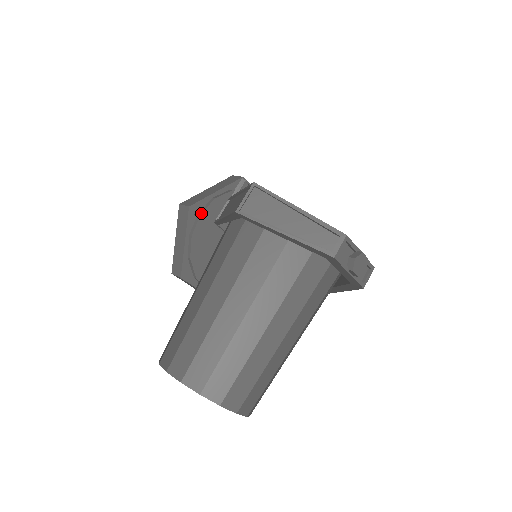
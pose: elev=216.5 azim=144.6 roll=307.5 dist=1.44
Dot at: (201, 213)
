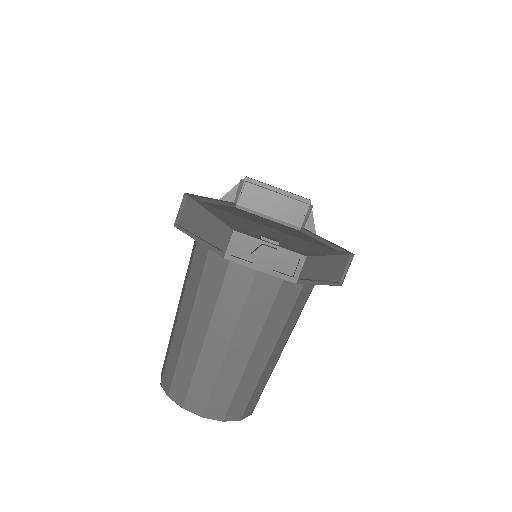
Dot at: occluded
